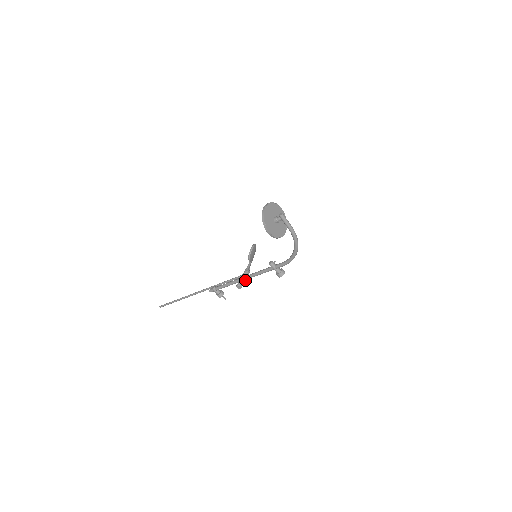
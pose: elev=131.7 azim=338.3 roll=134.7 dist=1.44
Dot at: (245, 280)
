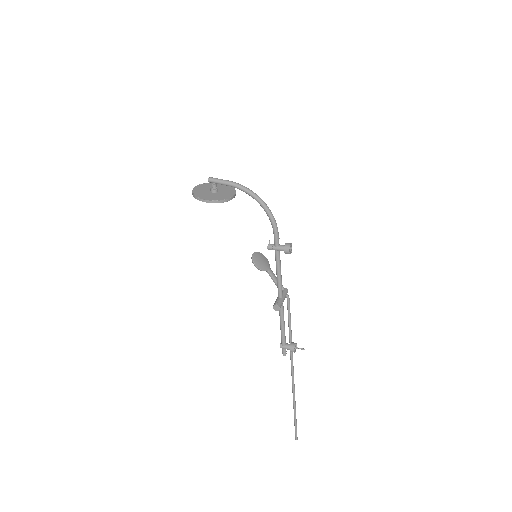
Dot at: (282, 298)
